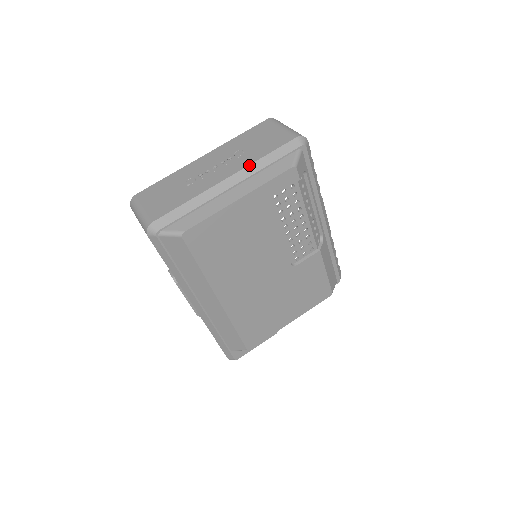
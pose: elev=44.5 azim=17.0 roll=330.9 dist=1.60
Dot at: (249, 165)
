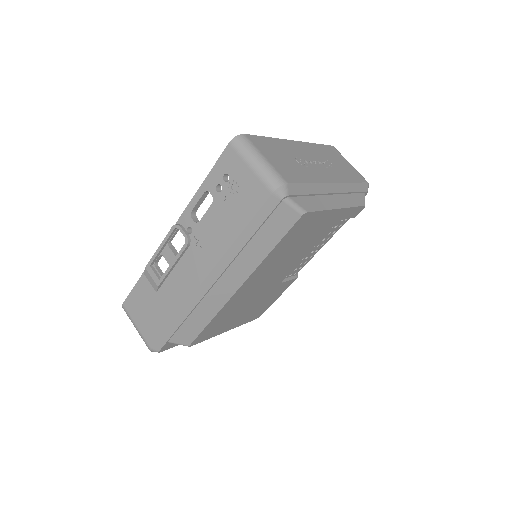
Dot at: (346, 182)
